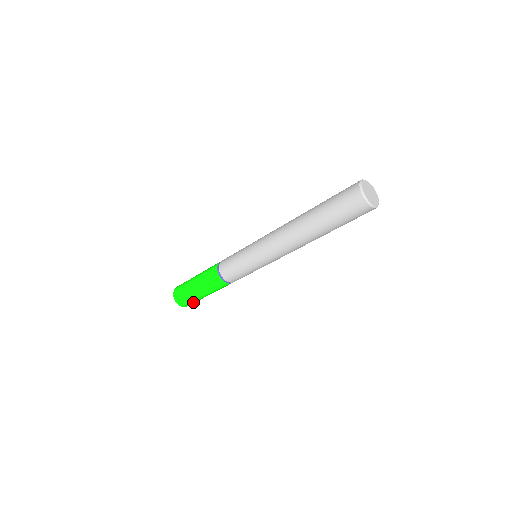
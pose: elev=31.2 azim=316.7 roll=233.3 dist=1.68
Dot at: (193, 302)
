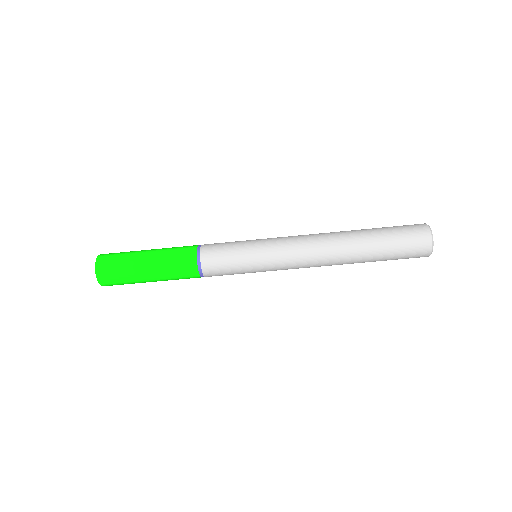
Dot at: (117, 275)
